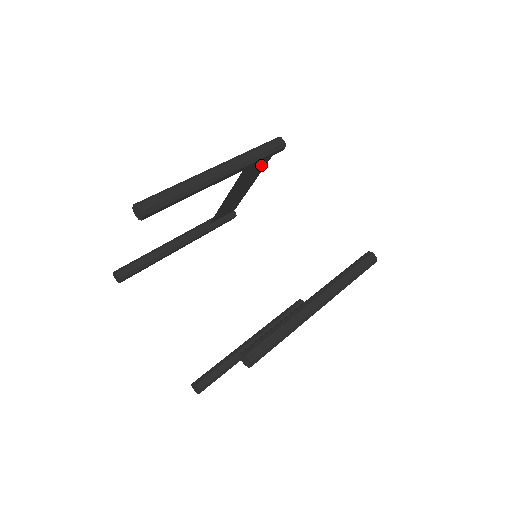
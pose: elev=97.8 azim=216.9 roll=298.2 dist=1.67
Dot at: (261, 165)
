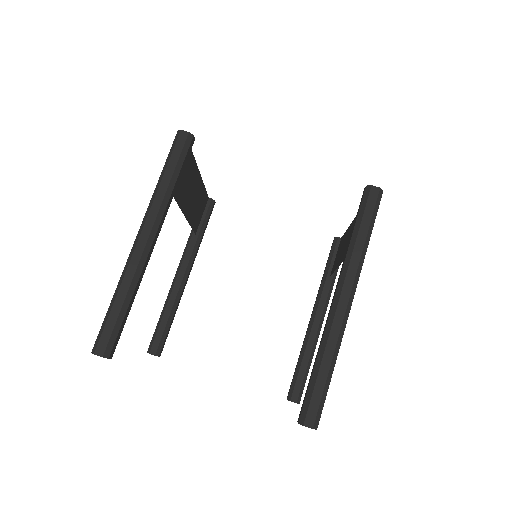
Dot at: (188, 164)
